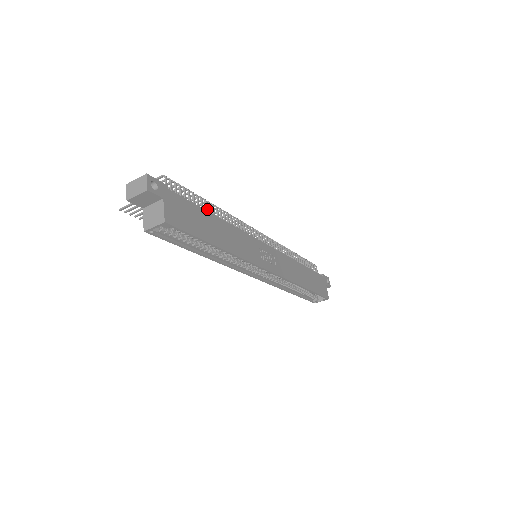
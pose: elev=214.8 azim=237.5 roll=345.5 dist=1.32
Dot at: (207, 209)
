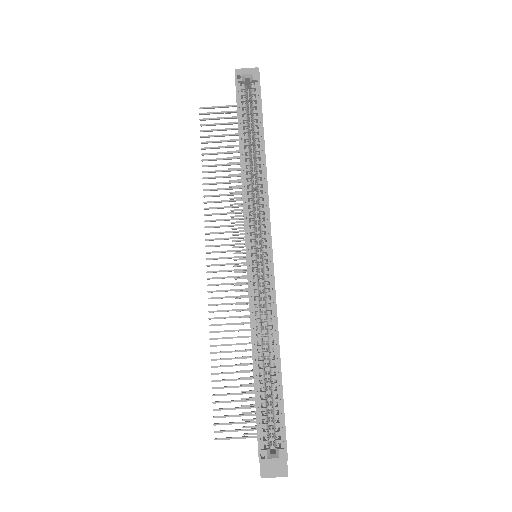
Dot at: occluded
